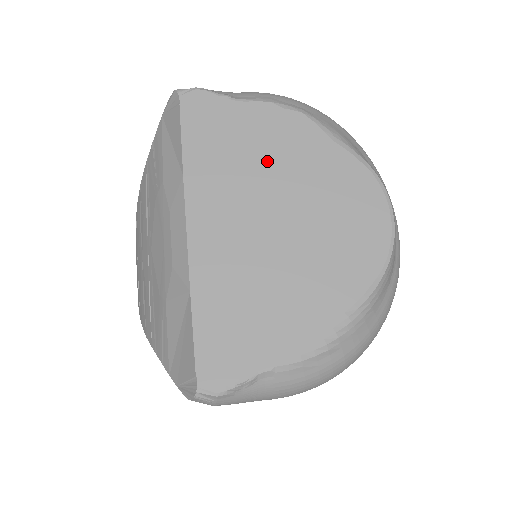
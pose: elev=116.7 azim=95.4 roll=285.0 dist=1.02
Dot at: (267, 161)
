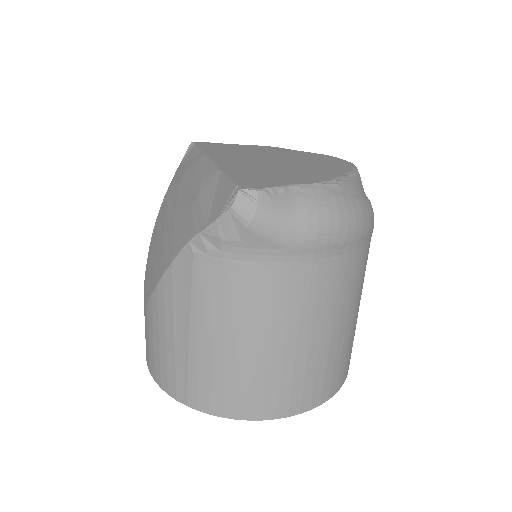
Dot at: (258, 152)
